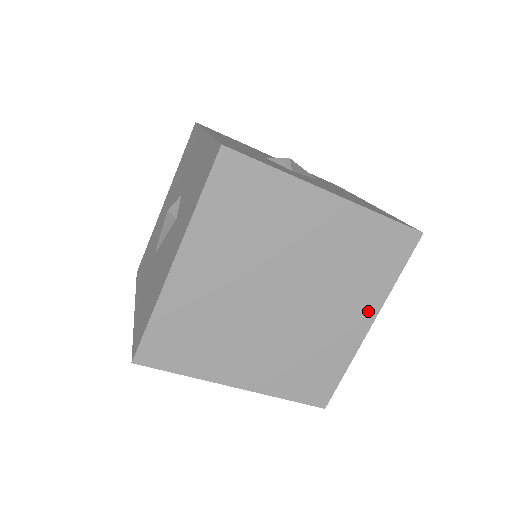
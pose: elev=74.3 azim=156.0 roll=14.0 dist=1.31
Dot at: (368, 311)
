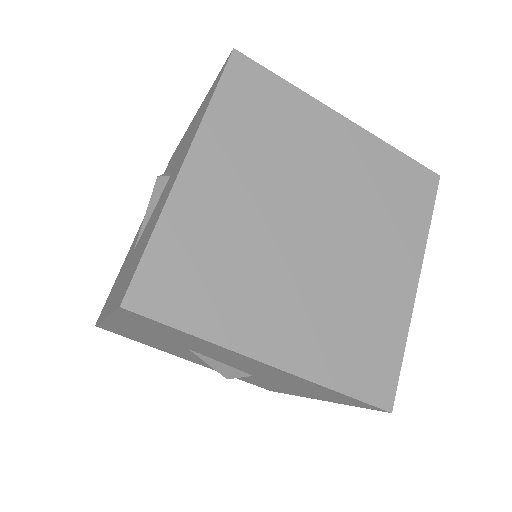
Dot at: (410, 262)
